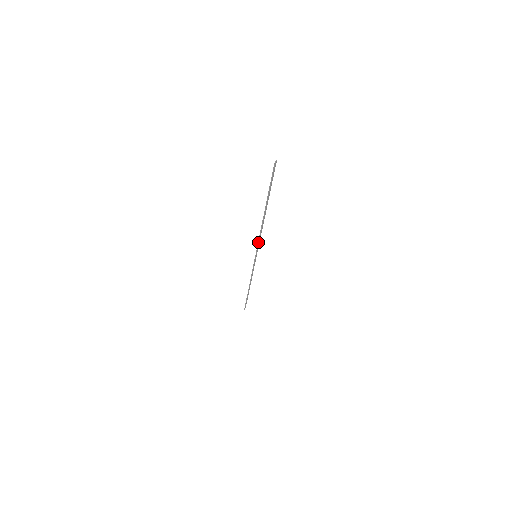
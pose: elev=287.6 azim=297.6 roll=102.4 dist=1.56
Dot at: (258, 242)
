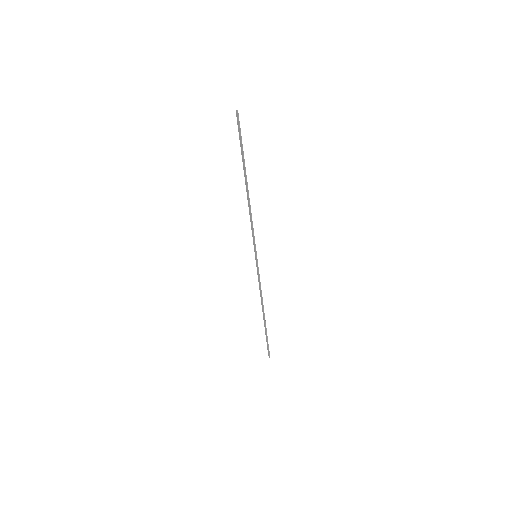
Dot at: (253, 231)
